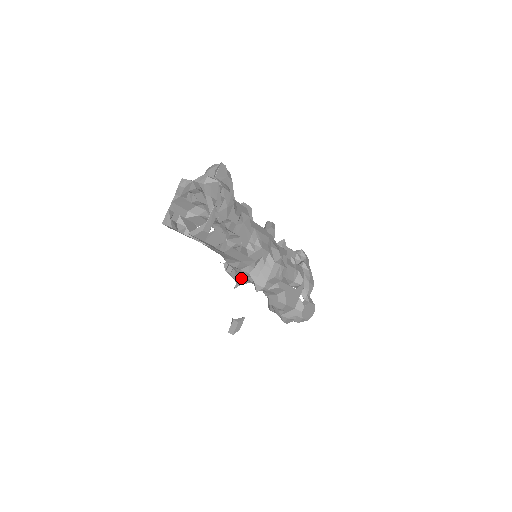
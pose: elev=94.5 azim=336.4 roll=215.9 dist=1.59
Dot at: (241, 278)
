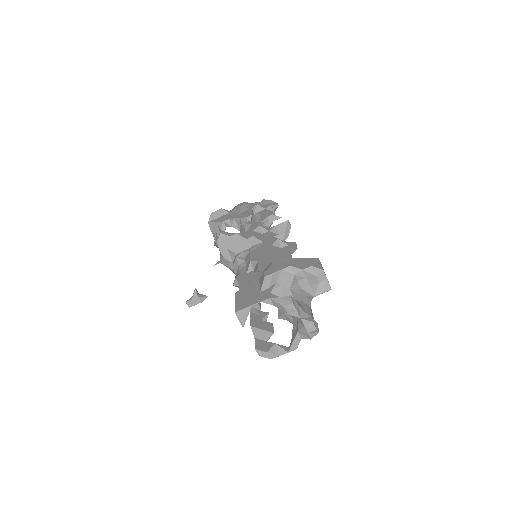
Dot at: (229, 267)
